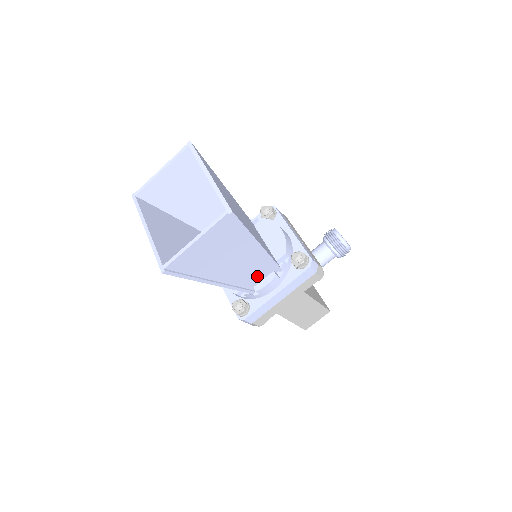
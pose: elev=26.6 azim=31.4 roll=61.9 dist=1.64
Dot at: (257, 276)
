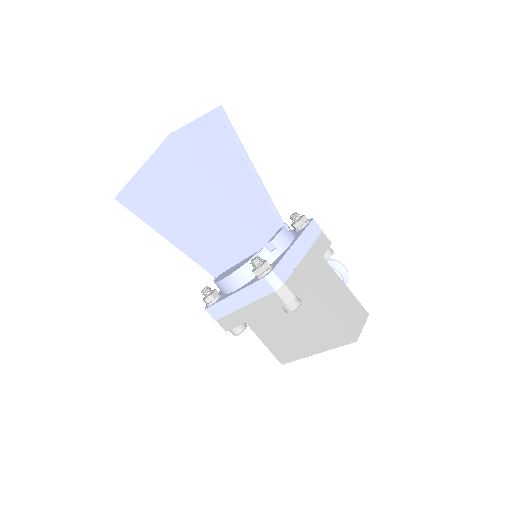
Dot at: (265, 225)
